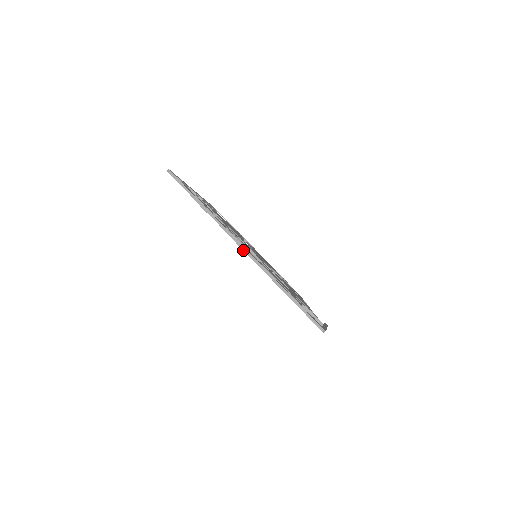
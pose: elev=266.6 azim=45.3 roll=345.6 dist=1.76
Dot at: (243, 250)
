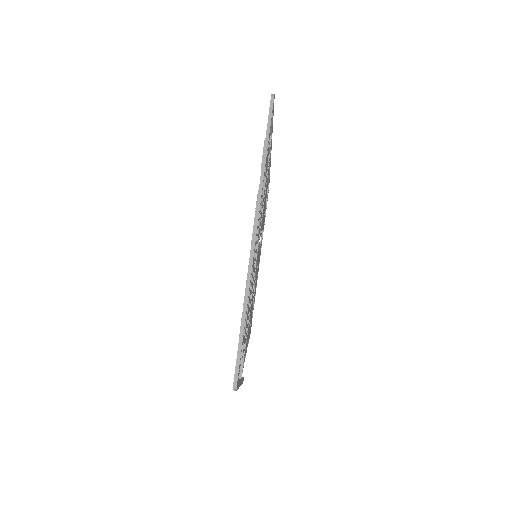
Dot at: (252, 235)
